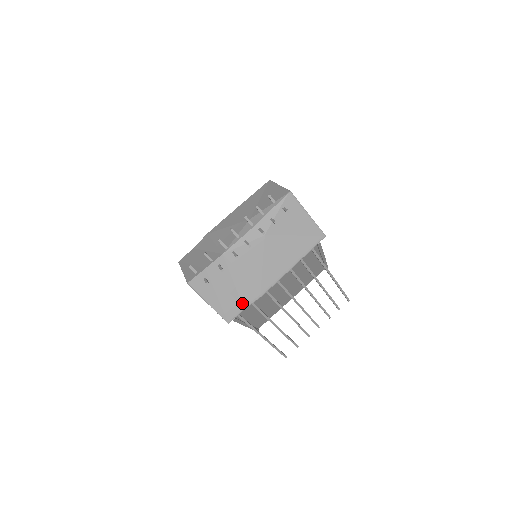
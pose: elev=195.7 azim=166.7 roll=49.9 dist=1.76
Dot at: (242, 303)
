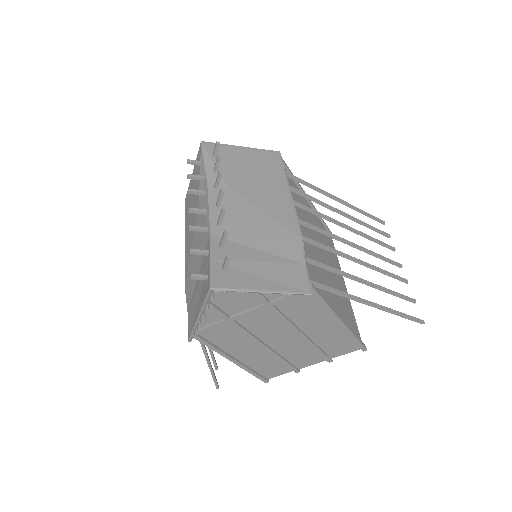
Dot at: (295, 261)
